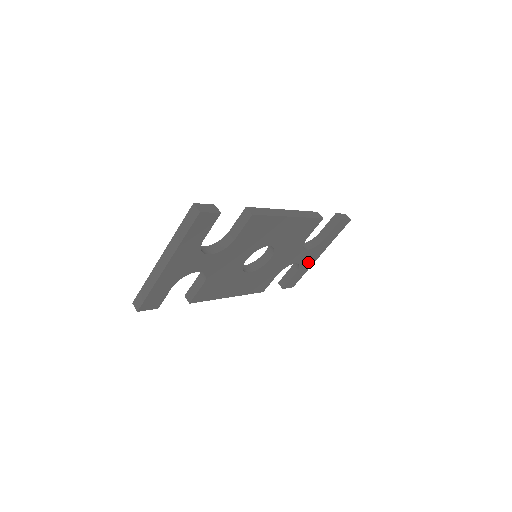
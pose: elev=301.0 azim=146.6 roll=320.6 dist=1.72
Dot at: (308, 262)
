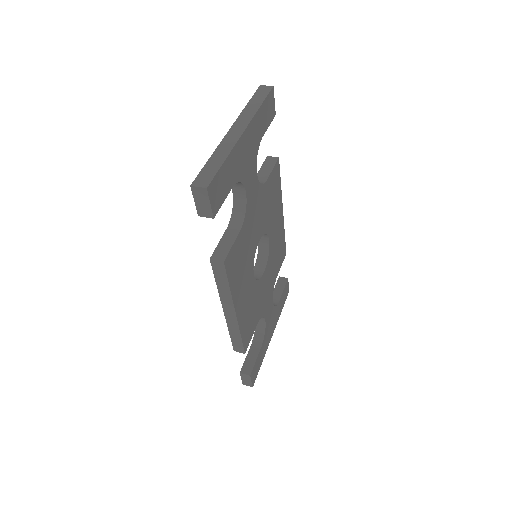
Dot at: (267, 337)
